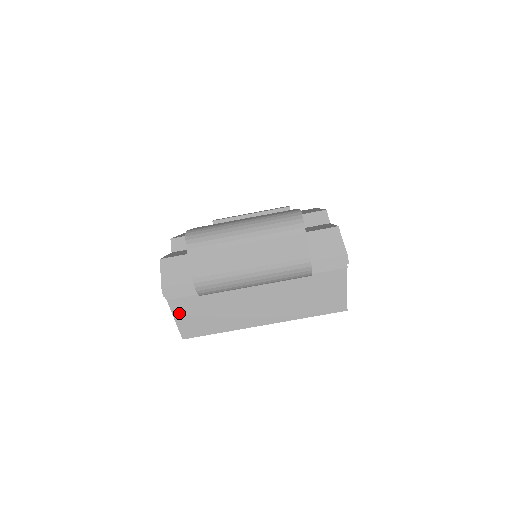
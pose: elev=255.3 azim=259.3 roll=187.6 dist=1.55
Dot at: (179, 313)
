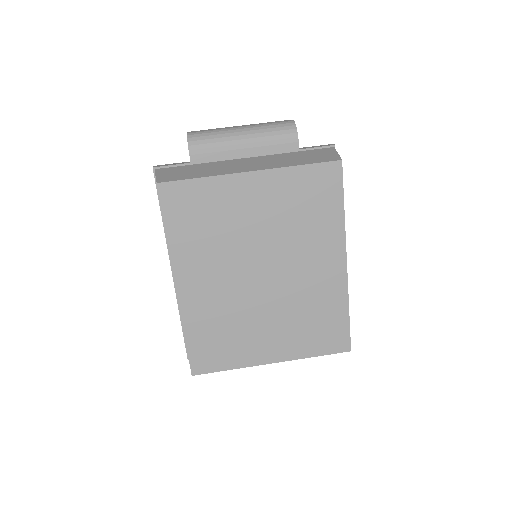
Dot at: (163, 173)
